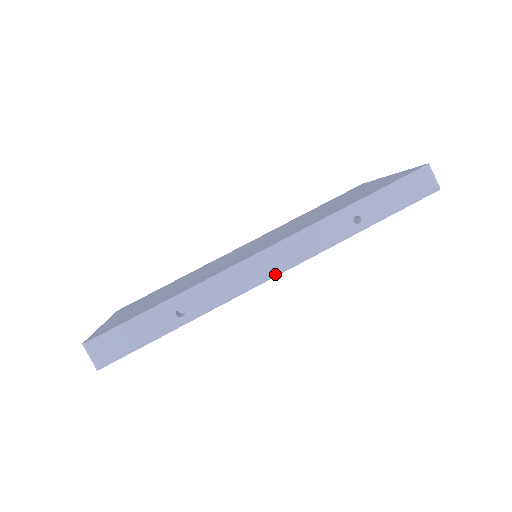
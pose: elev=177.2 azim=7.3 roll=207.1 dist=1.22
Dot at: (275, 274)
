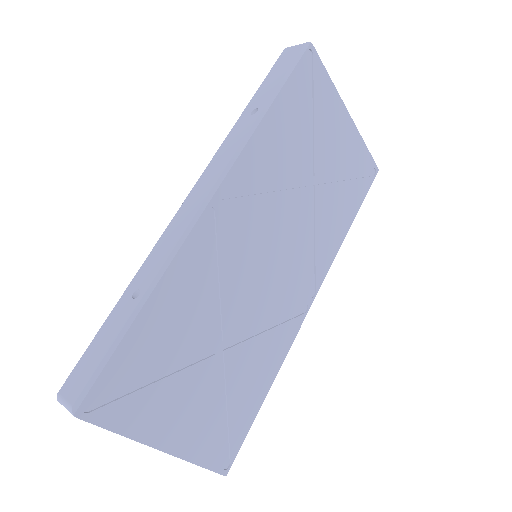
Dot at: (208, 196)
